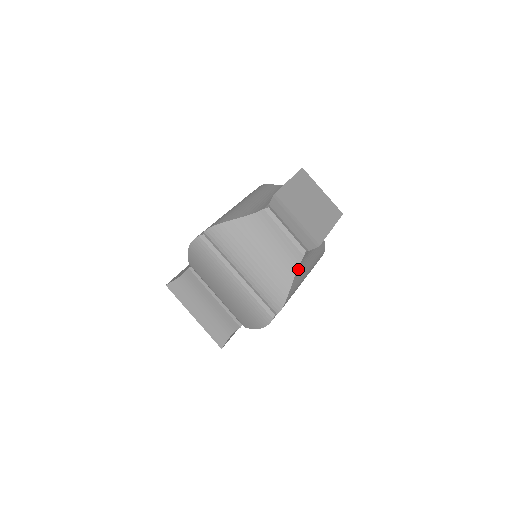
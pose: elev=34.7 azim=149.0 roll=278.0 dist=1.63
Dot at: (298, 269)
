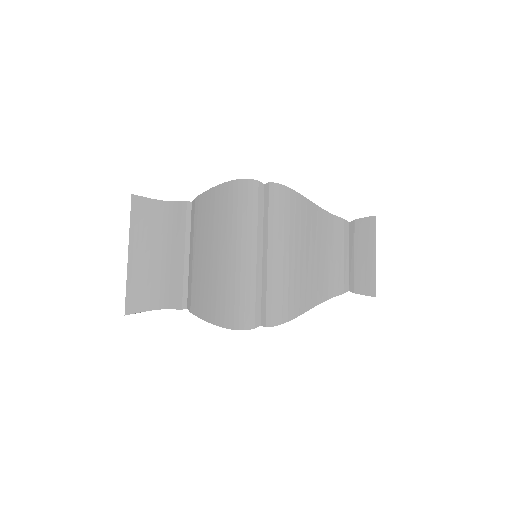
Dot at: (323, 301)
